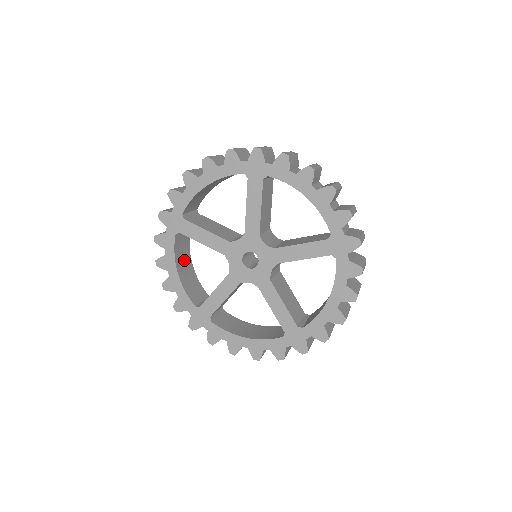
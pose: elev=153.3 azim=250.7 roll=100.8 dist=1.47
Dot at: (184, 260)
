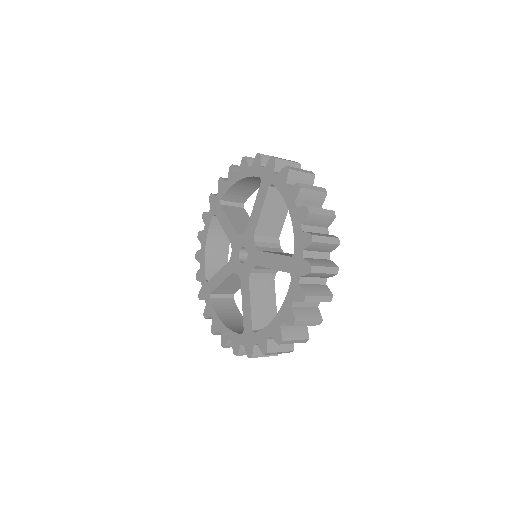
Dot at: (219, 242)
